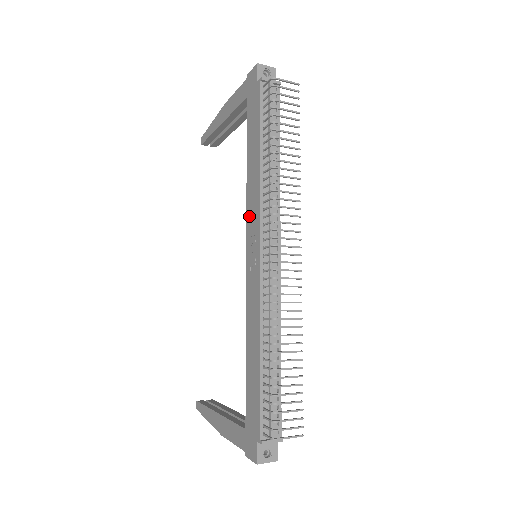
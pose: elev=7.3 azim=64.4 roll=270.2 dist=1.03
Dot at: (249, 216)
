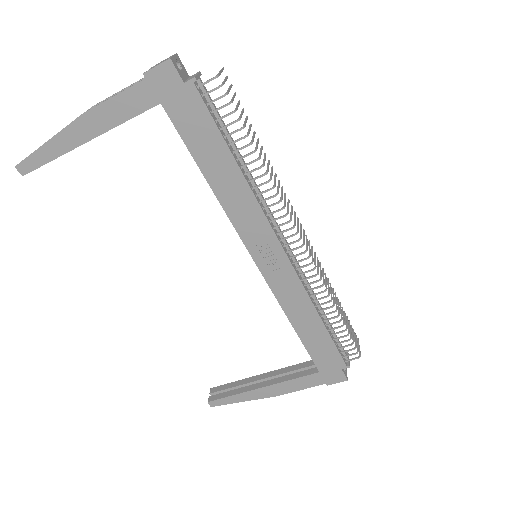
Dot at: (243, 228)
